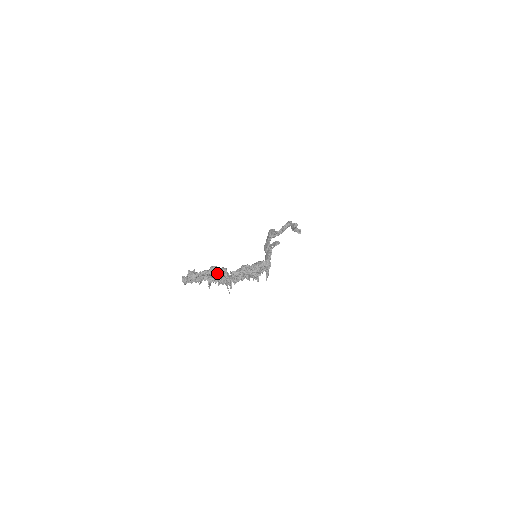
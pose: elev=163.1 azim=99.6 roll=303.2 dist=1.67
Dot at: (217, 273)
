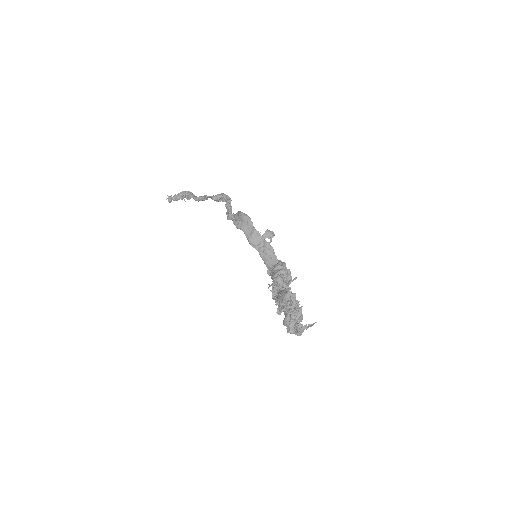
Dot at: occluded
